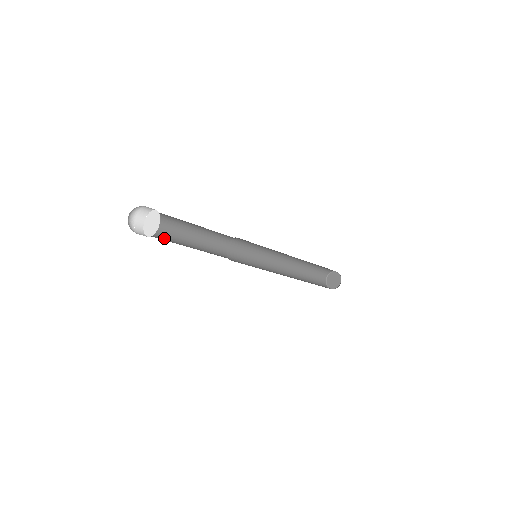
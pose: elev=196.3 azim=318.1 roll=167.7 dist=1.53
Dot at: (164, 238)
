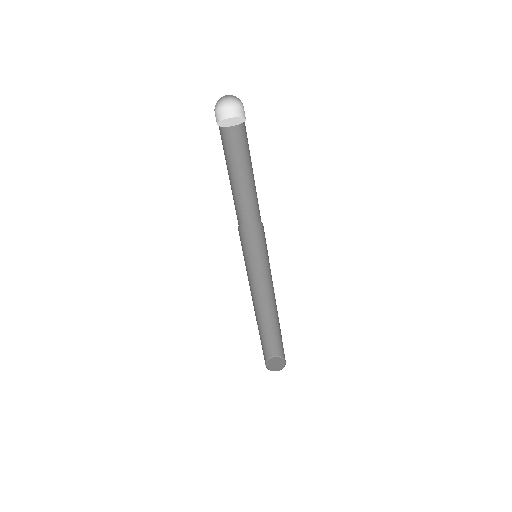
Dot at: occluded
